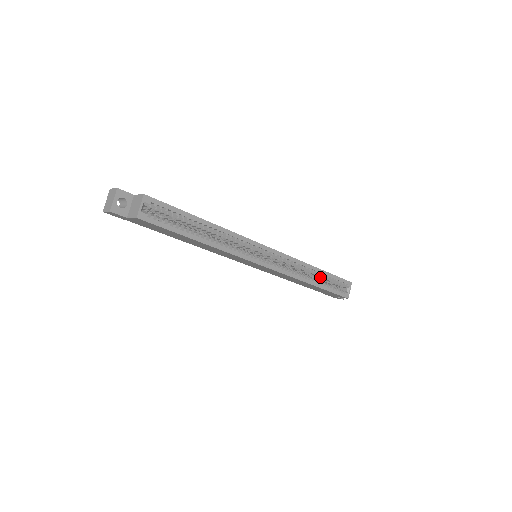
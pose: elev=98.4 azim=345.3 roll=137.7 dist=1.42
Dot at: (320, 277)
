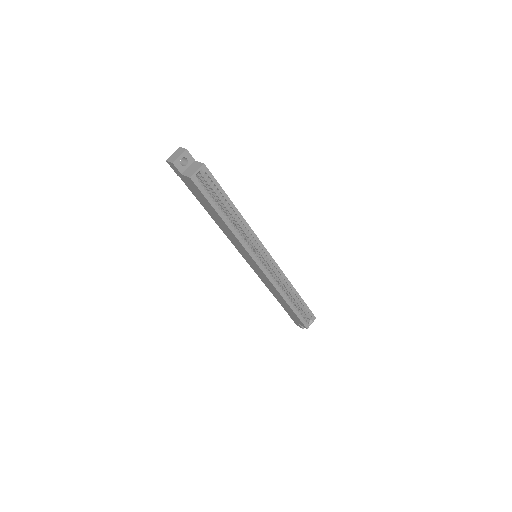
Dot at: (295, 300)
